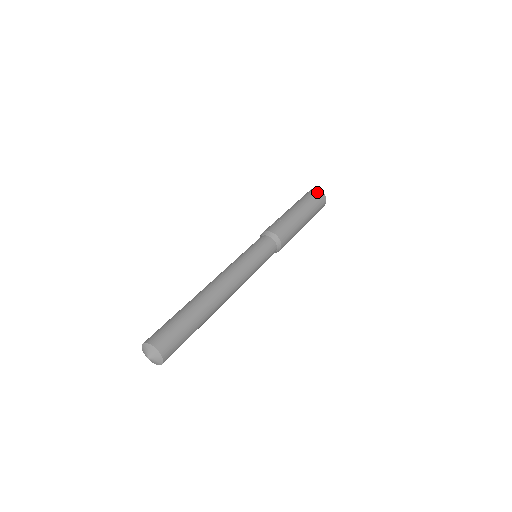
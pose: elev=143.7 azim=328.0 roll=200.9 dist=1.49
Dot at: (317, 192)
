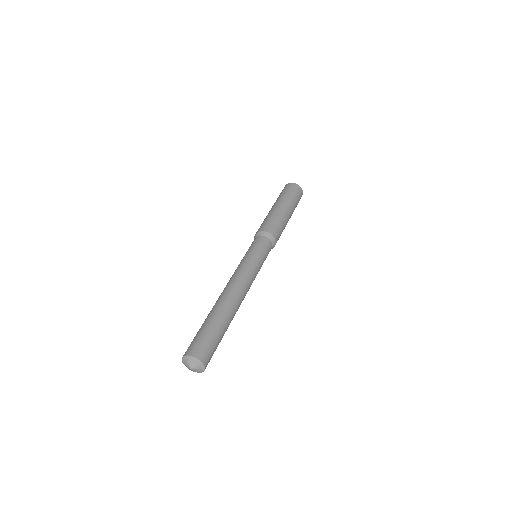
Dot at: (301, 192)
